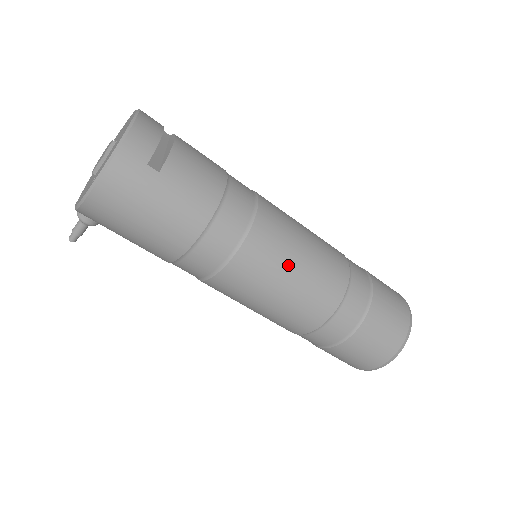
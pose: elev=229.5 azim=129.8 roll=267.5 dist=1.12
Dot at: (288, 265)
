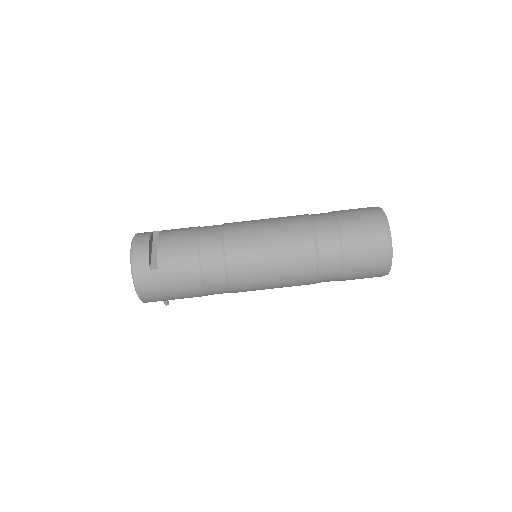
Dot at: (263, 262)
